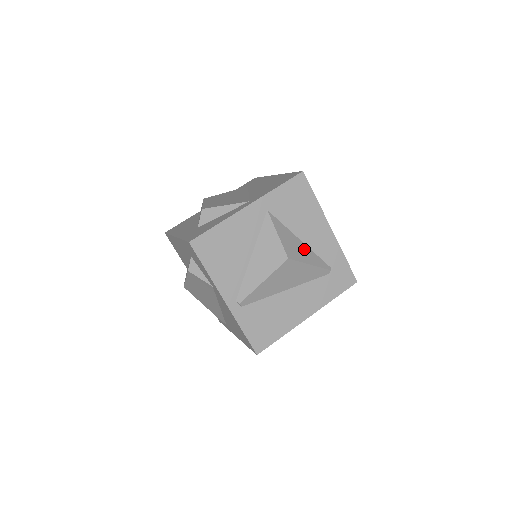
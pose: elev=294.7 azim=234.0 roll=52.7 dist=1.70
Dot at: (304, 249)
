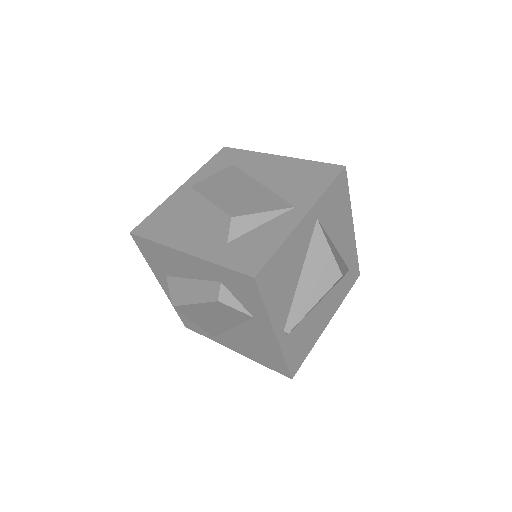
Dot at: (338, 256)
